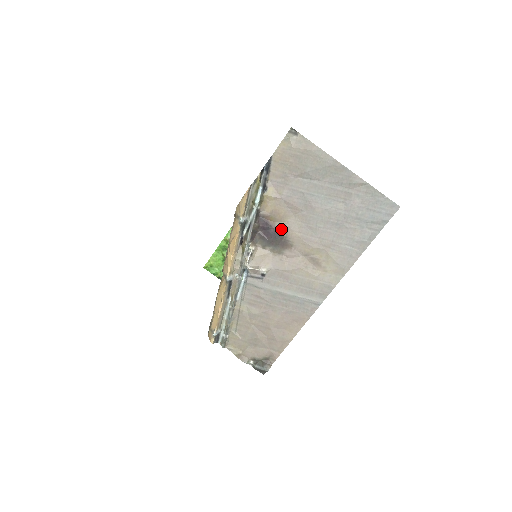
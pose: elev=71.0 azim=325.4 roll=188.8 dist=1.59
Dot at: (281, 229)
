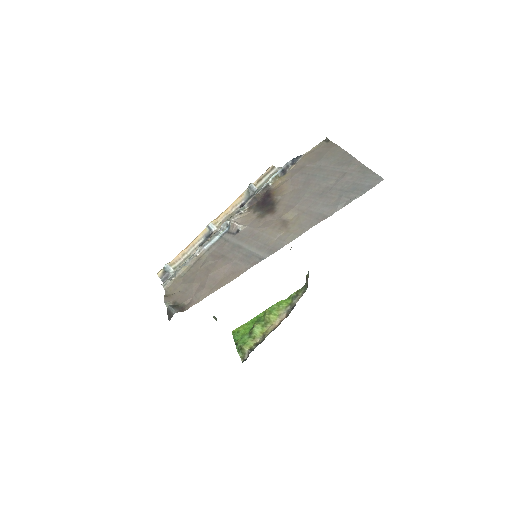
Dot at: (276, 200)
